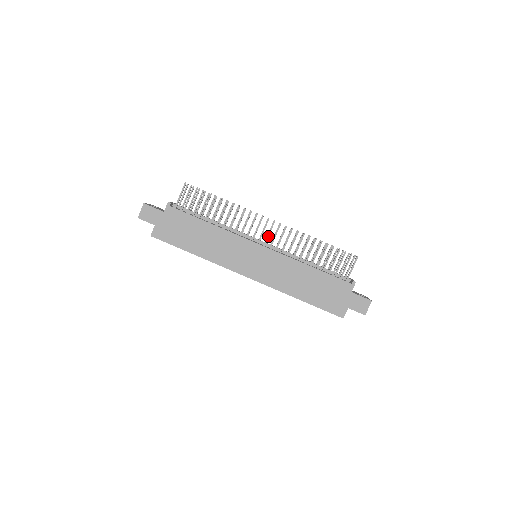
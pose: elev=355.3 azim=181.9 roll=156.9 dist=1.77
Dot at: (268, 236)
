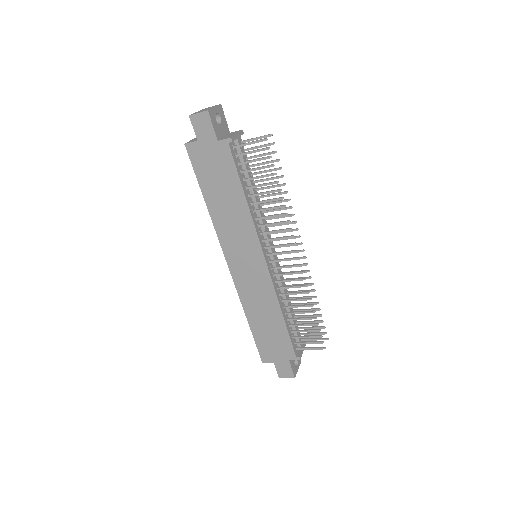
Dot at: occluded
